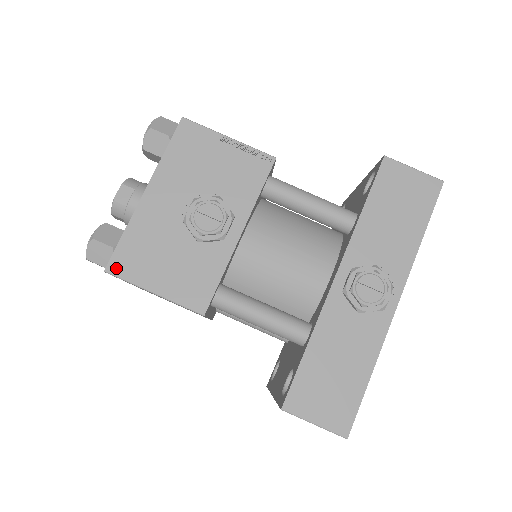
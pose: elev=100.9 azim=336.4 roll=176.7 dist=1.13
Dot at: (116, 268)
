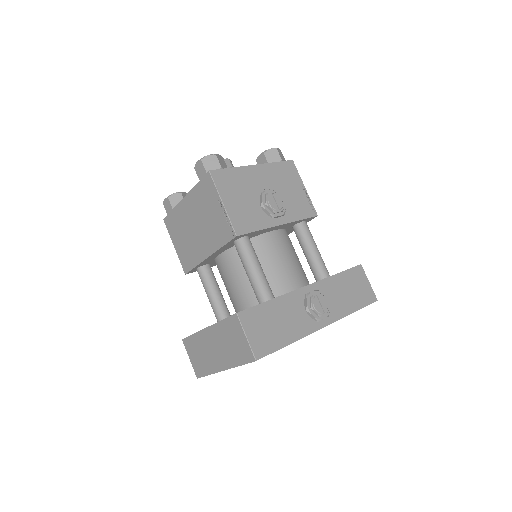
Dot at: (216, 175)
